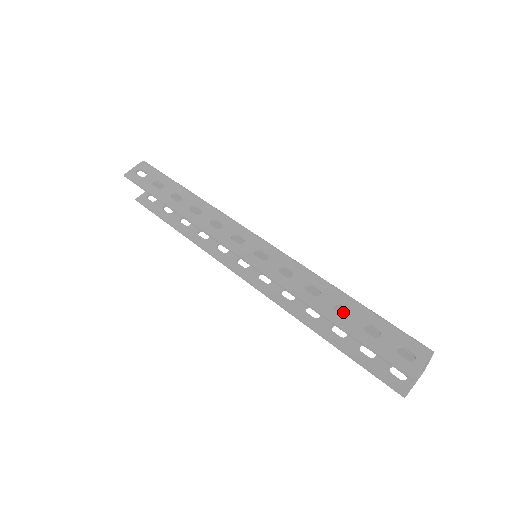
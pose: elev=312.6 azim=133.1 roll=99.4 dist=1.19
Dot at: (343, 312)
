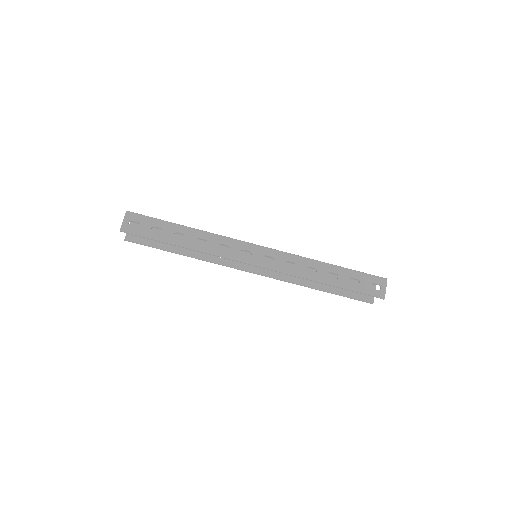
Dot at: occluded
